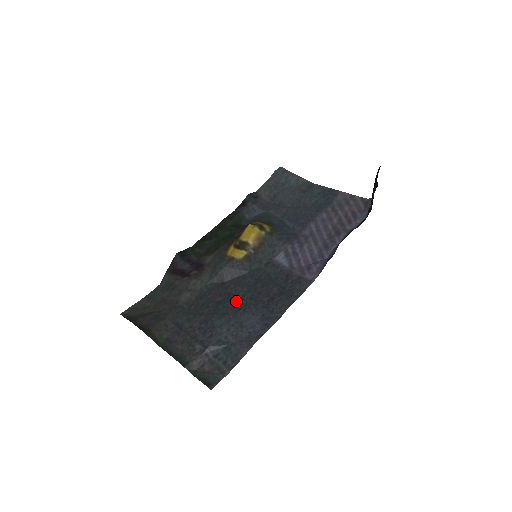
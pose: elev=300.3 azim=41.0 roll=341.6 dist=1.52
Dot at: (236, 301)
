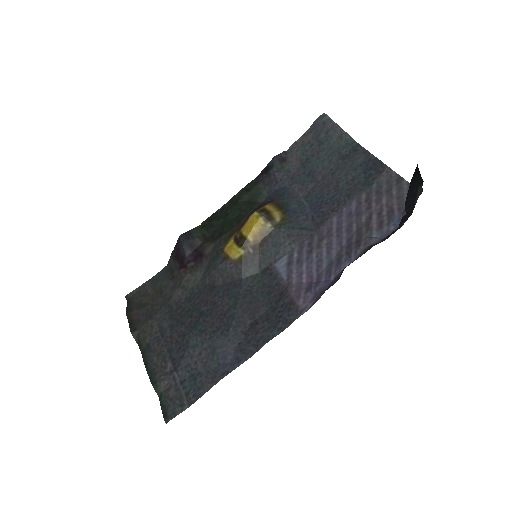
Dot at: (218, 317)
